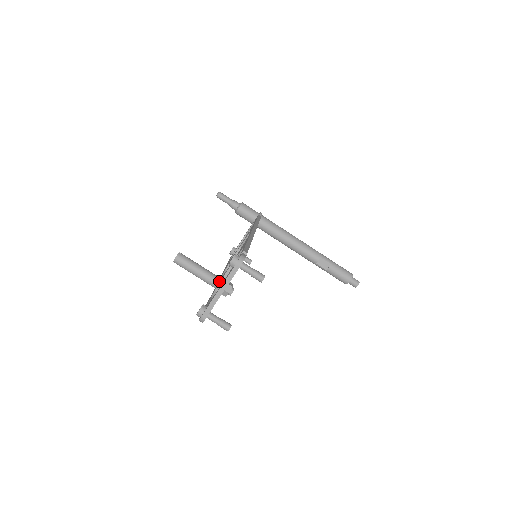
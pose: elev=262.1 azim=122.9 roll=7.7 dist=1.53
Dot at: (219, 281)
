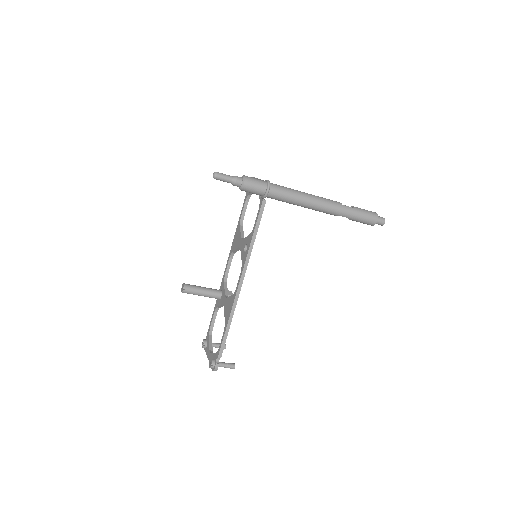
Dot at: (220, 299)
